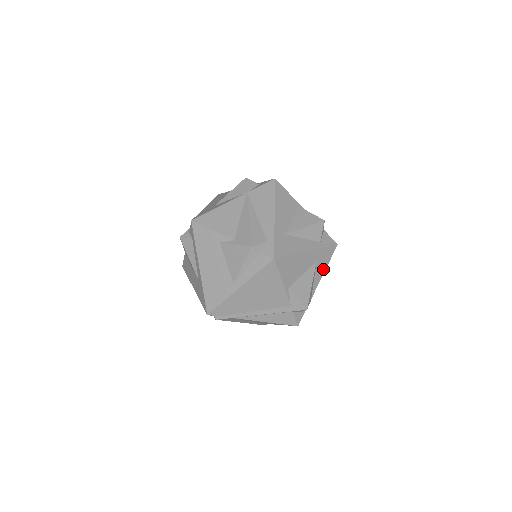
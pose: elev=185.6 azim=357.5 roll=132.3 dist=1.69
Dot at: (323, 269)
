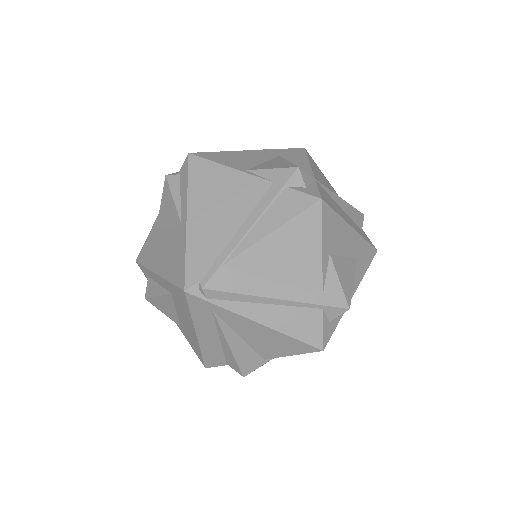
Dot at: (303, 161)
